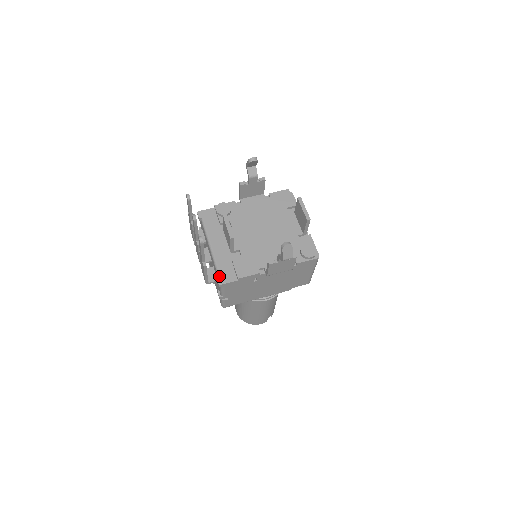
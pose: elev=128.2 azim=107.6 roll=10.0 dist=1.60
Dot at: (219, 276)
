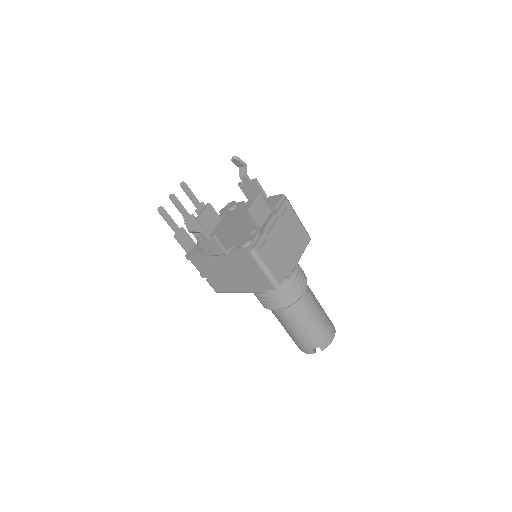
Dot at: (190, 251)
